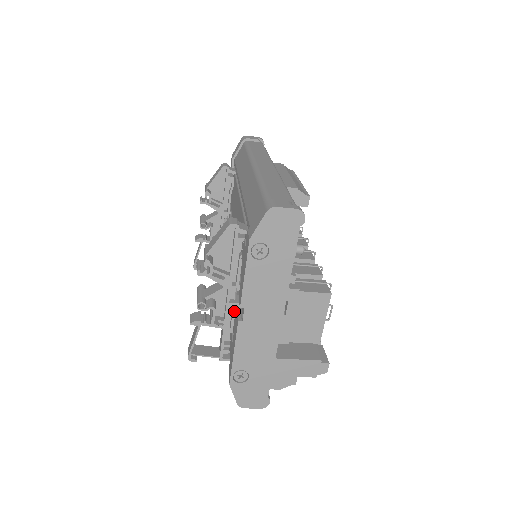
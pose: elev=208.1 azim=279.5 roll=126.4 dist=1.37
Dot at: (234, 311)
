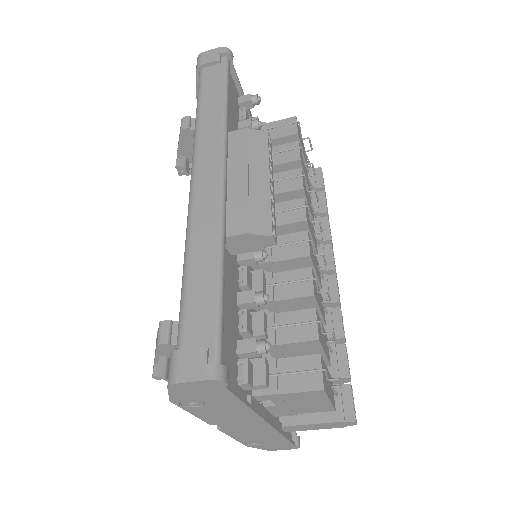
Dot at: occluded
